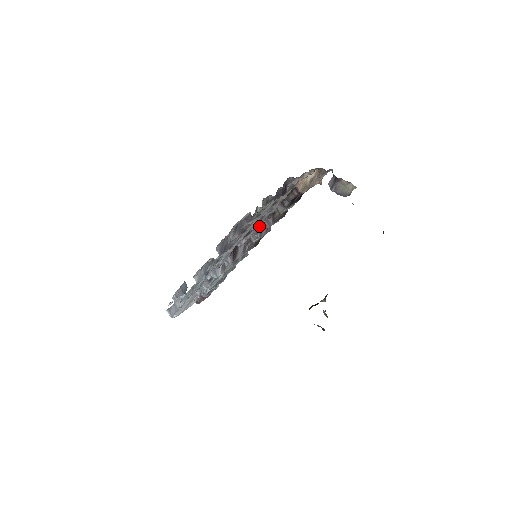
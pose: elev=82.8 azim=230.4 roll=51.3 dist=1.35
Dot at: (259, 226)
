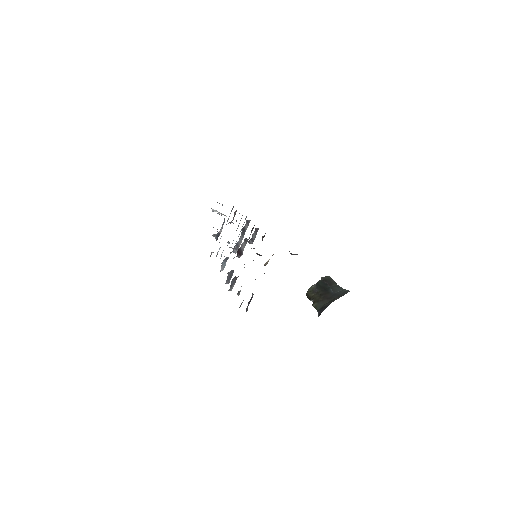
Dot at: occluded
